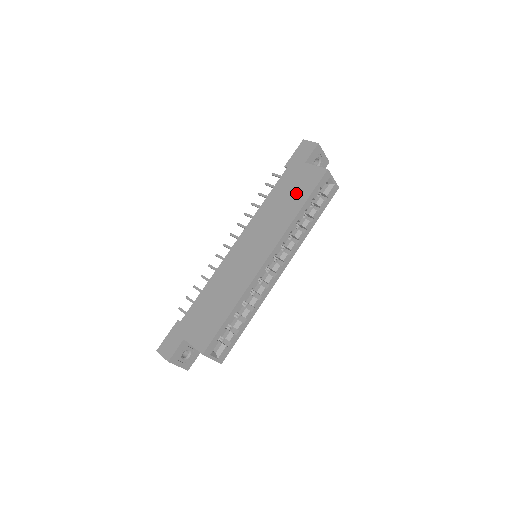
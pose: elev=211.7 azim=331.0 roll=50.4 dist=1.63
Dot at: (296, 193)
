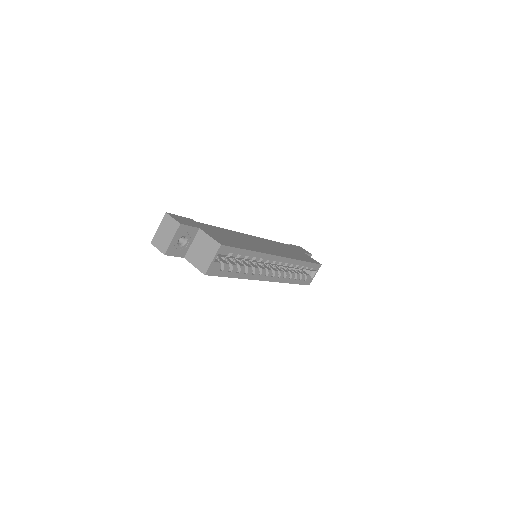
Dot at: (300, 255)
